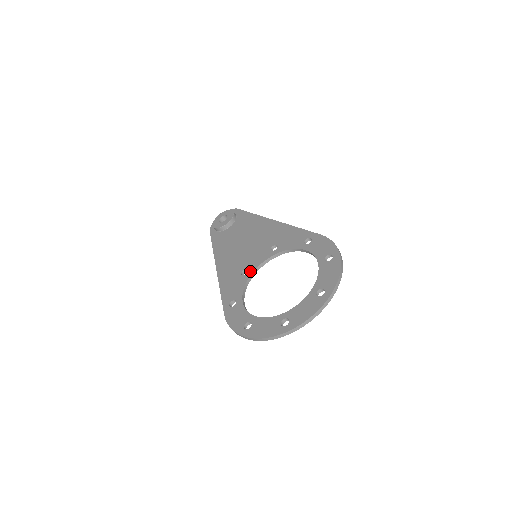
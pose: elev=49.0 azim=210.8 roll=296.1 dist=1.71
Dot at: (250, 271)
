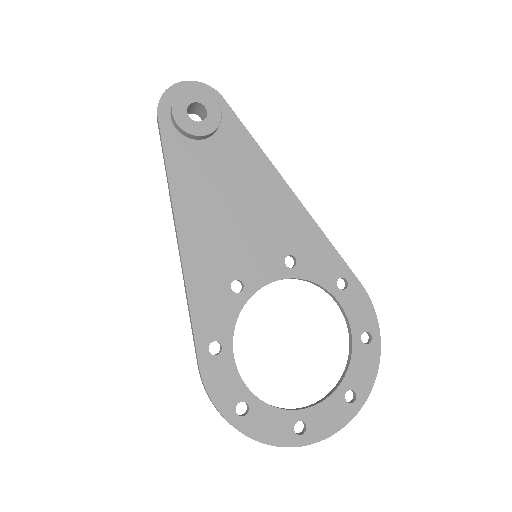
Dot at: (248, 291)
